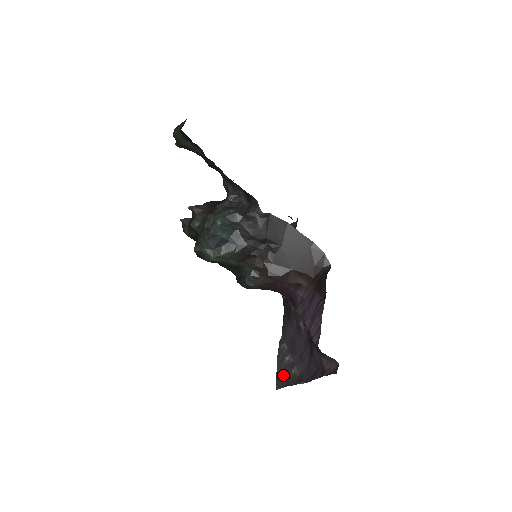
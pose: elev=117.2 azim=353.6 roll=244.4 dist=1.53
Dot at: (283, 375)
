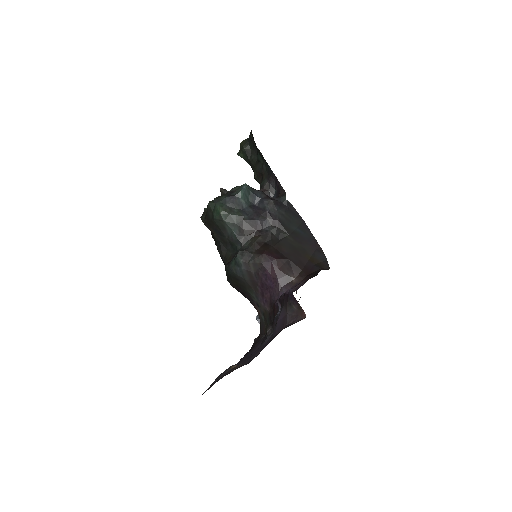
Dot at: (220, 377)
